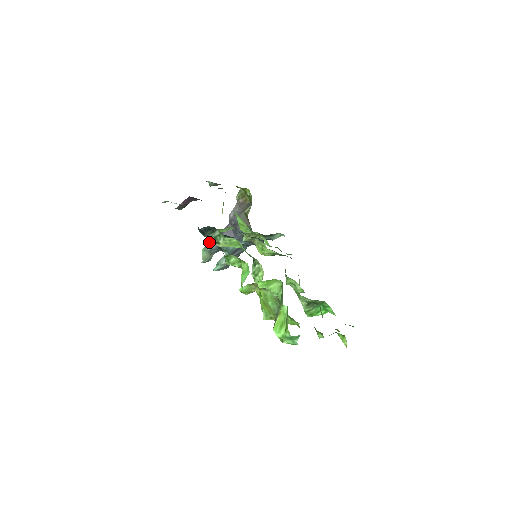
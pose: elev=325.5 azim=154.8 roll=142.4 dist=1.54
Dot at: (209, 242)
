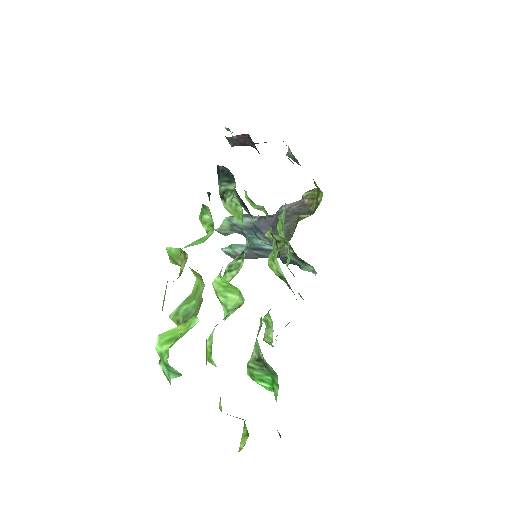
Dot at: occluded
